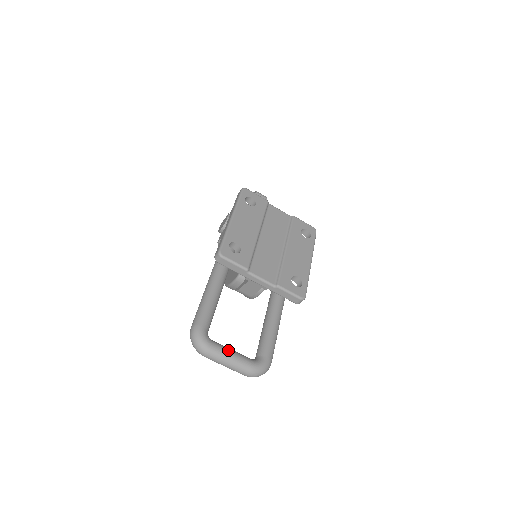
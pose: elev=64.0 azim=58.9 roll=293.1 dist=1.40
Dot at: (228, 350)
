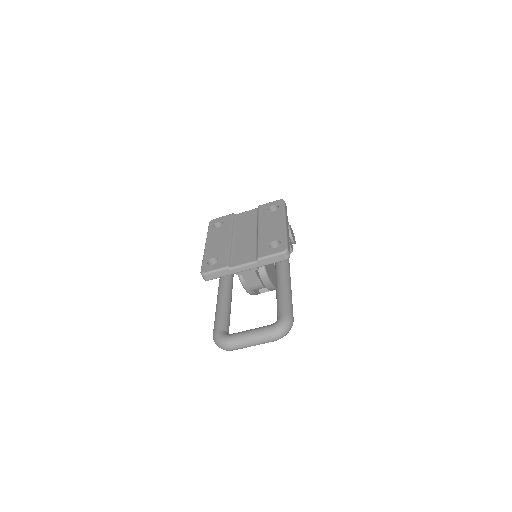
Dot at: (245, 332)
